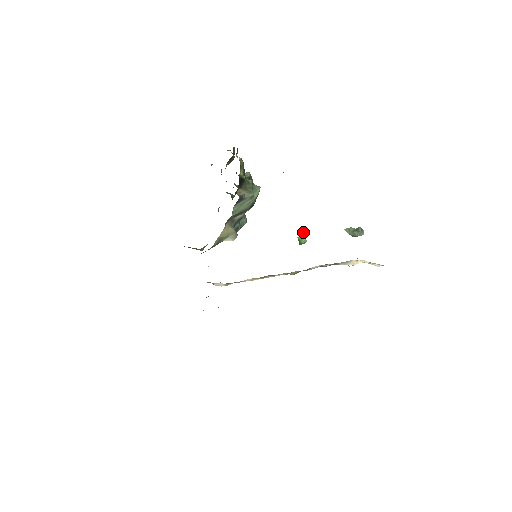
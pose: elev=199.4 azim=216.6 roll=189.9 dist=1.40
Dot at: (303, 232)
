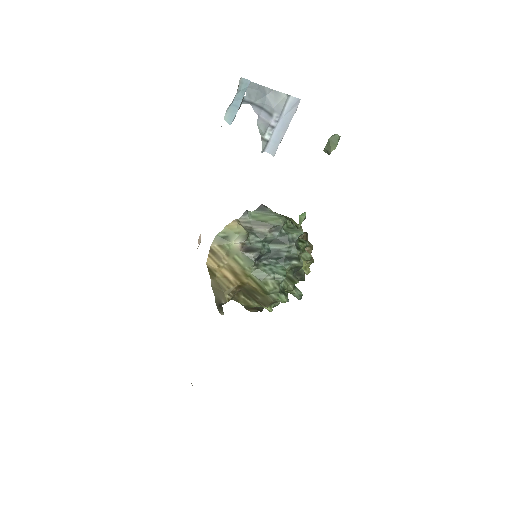
Dot at: (238, 87)
